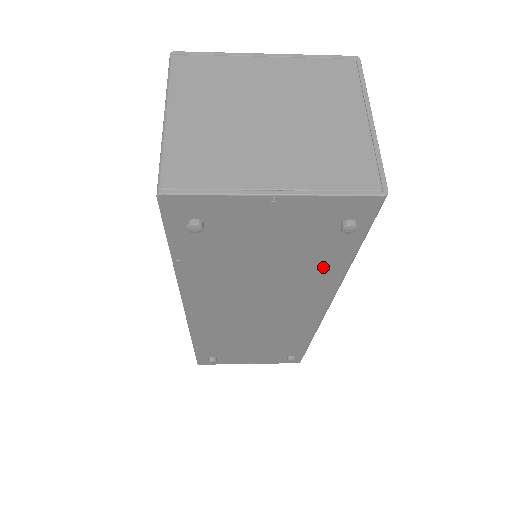
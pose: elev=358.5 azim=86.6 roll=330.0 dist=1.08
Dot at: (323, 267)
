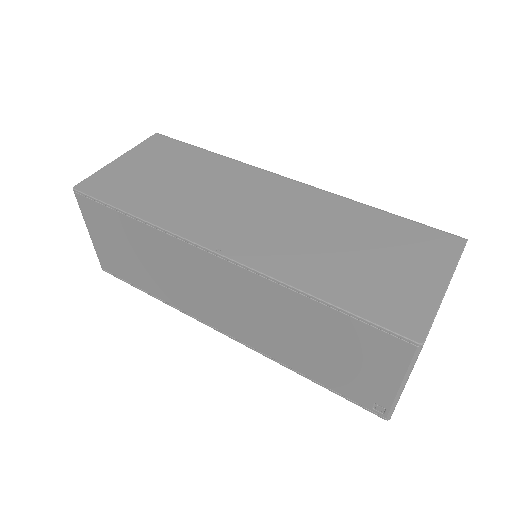
Dot at: occluded
